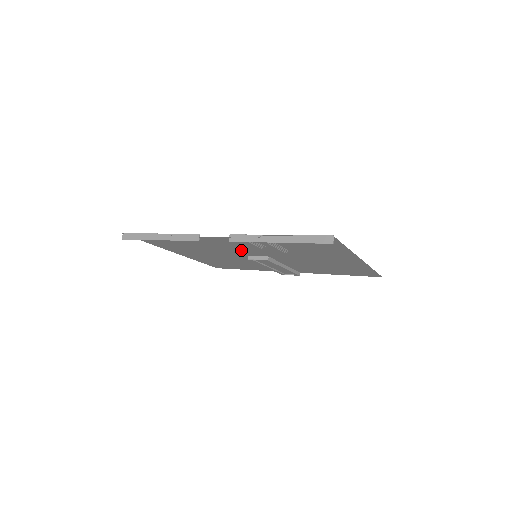
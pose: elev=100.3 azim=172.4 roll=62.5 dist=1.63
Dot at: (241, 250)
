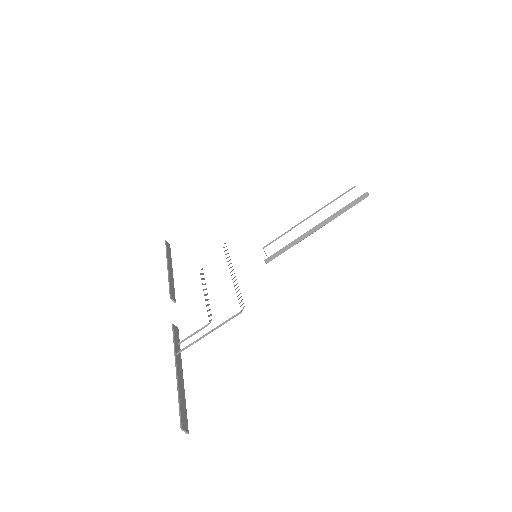
Dot at: occluded
